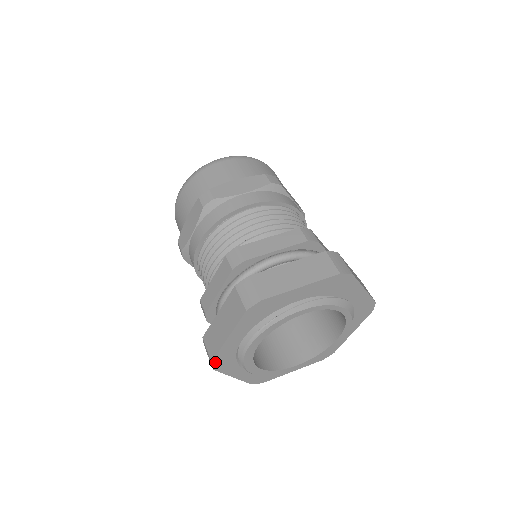
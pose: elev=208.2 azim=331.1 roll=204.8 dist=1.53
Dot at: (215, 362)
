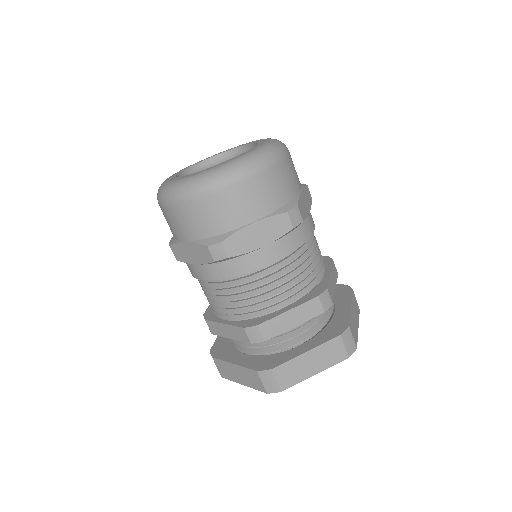
Dot at: occluded
